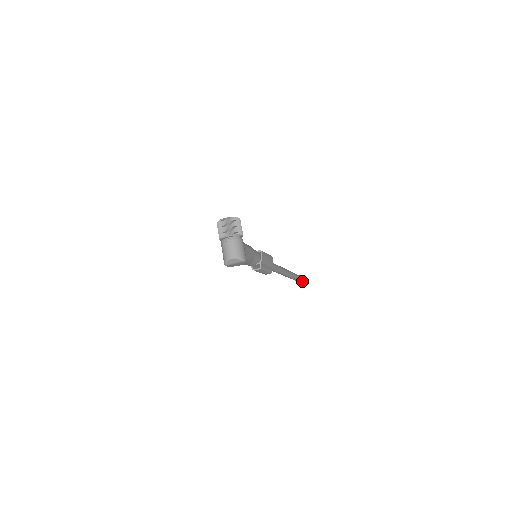
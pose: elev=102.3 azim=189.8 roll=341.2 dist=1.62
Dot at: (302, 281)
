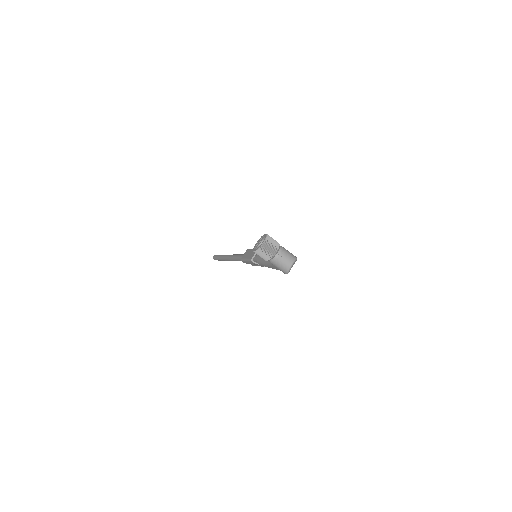
Dot at: occluded
